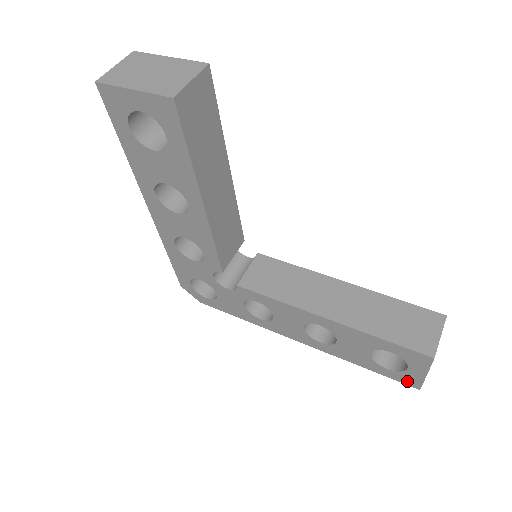
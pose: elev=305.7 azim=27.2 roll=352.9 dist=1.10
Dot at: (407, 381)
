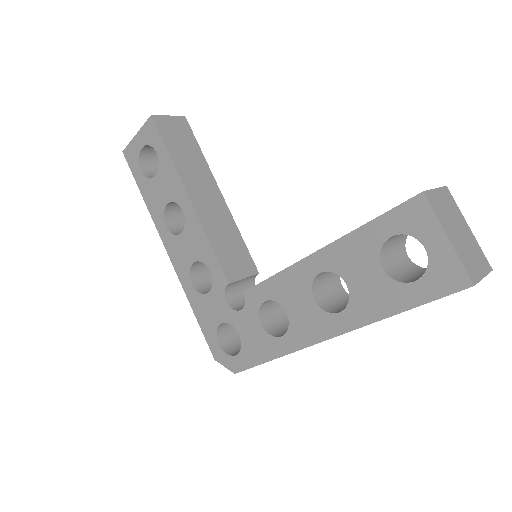
Dot at: (448, 282)
